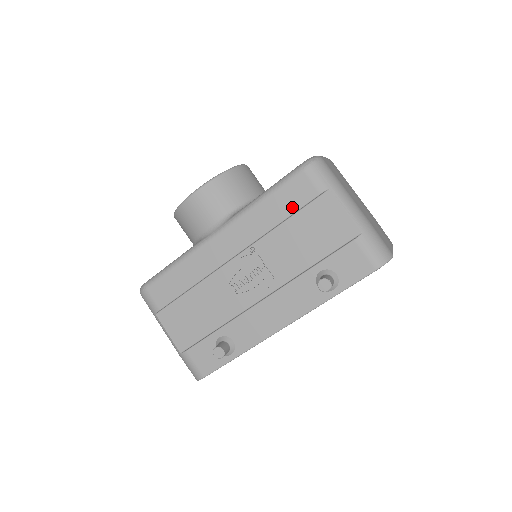
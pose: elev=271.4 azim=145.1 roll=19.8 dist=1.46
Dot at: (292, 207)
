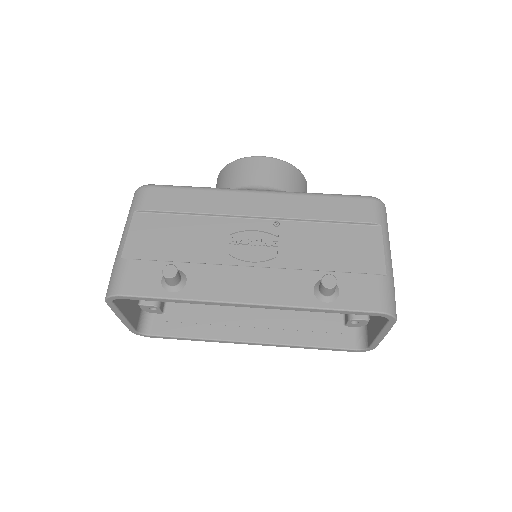
Dot at: (340, 216)
